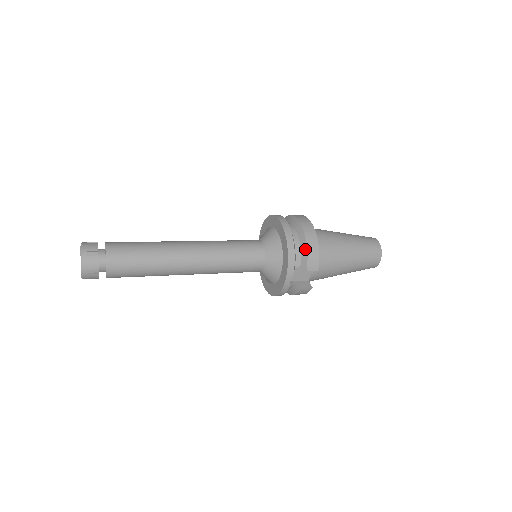
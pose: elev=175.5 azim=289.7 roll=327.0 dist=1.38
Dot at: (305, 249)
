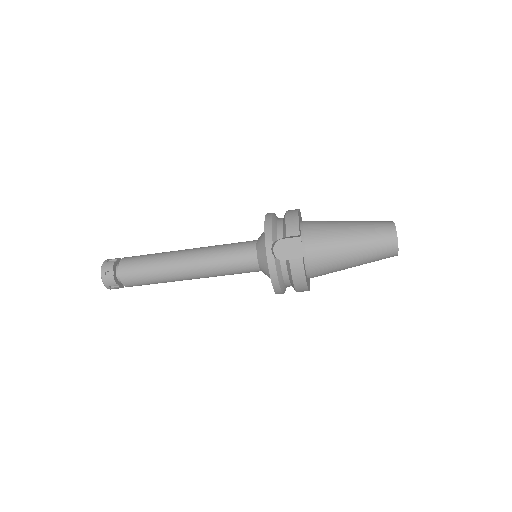
Dot at: (284, 220)
